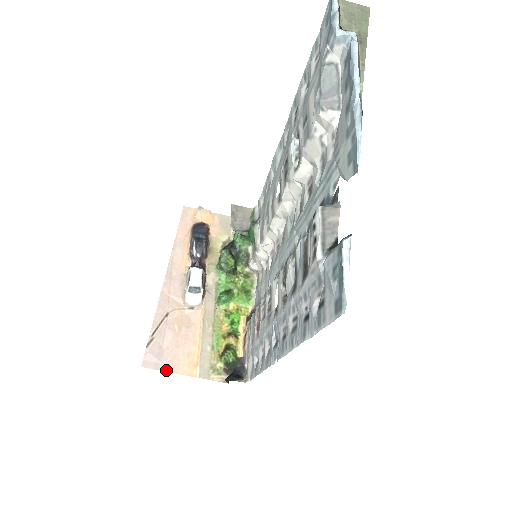
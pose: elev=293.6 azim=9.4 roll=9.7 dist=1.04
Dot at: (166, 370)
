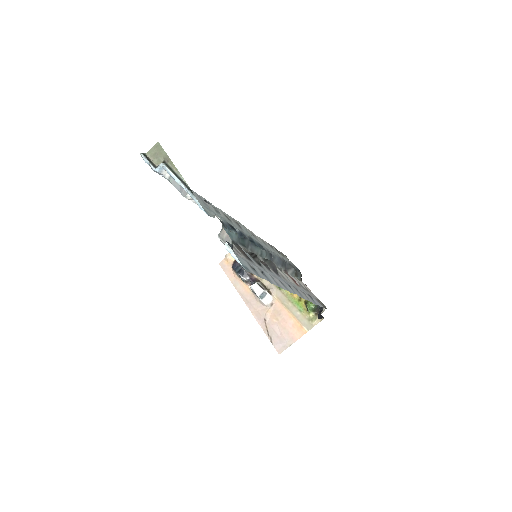
Dot at: (291, 344)
